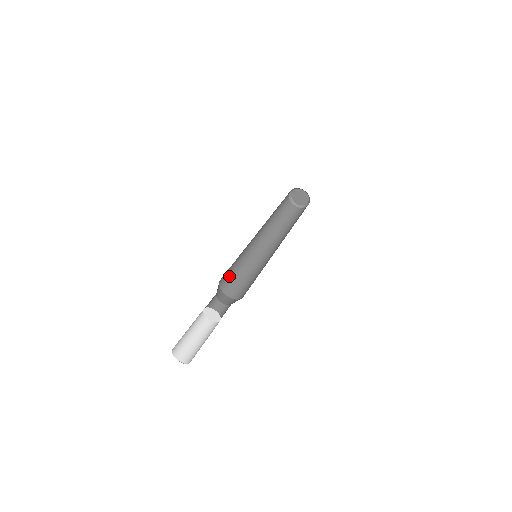
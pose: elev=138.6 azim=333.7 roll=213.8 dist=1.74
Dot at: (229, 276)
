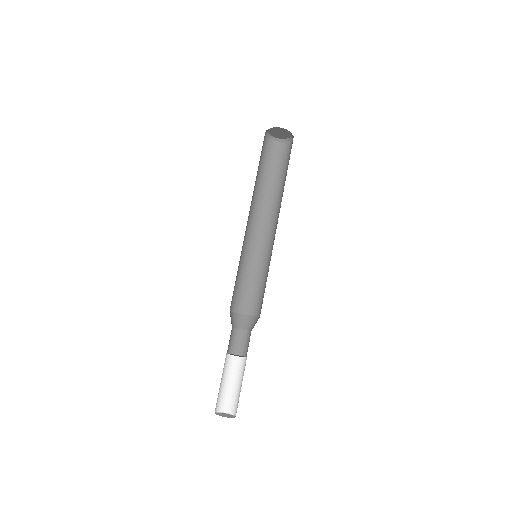
Dot at: occluded
